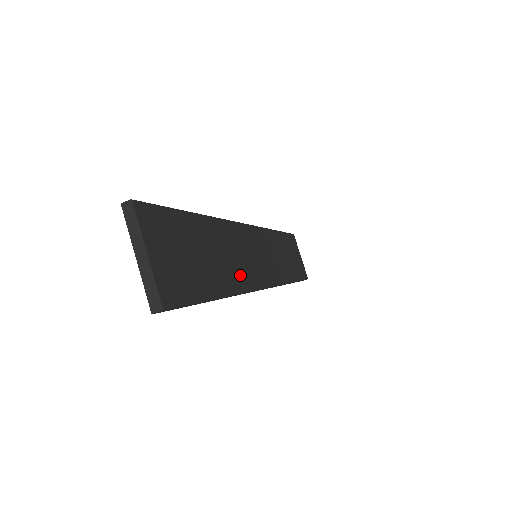
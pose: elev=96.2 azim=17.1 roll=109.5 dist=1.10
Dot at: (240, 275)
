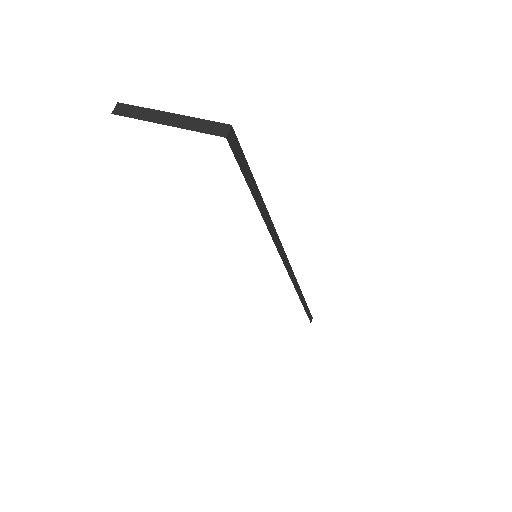
Dot at: occluded
